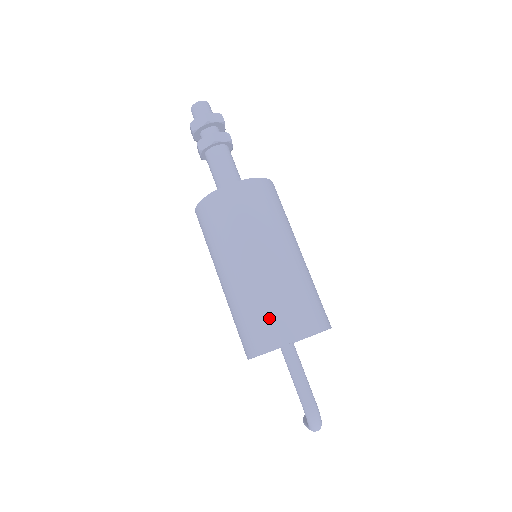
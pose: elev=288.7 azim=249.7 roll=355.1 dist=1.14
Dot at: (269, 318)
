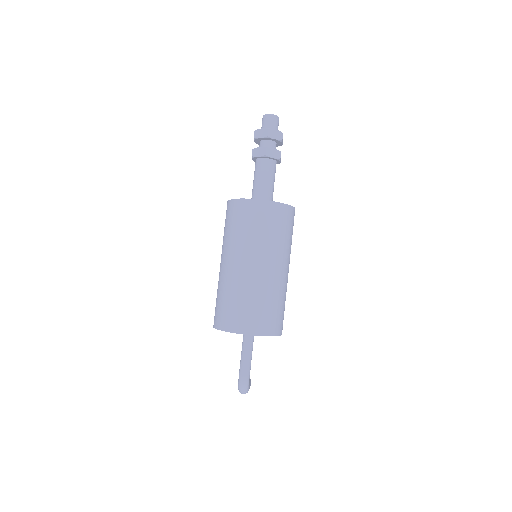
Dot at: (235, 310)
